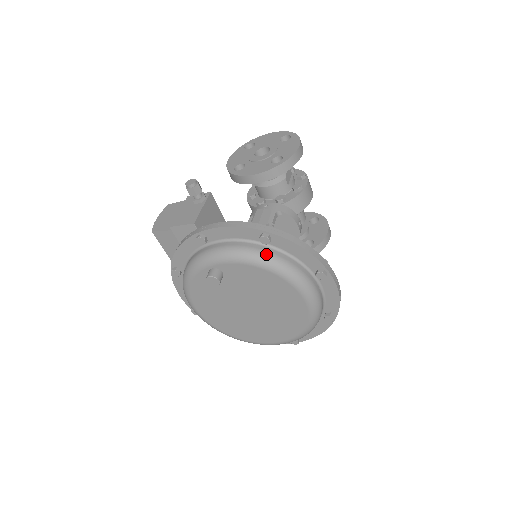
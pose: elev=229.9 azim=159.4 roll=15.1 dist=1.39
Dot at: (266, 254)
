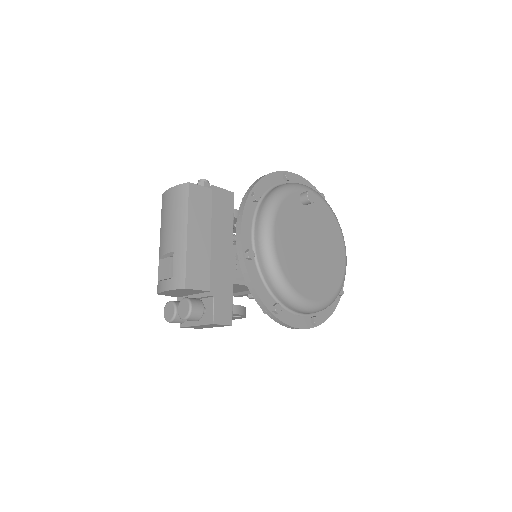
Dot at: occluded
